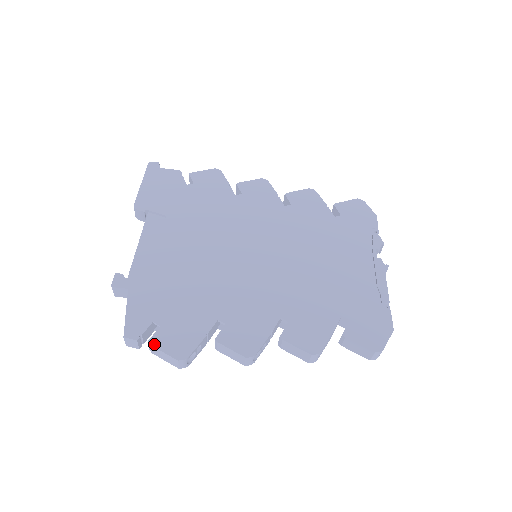
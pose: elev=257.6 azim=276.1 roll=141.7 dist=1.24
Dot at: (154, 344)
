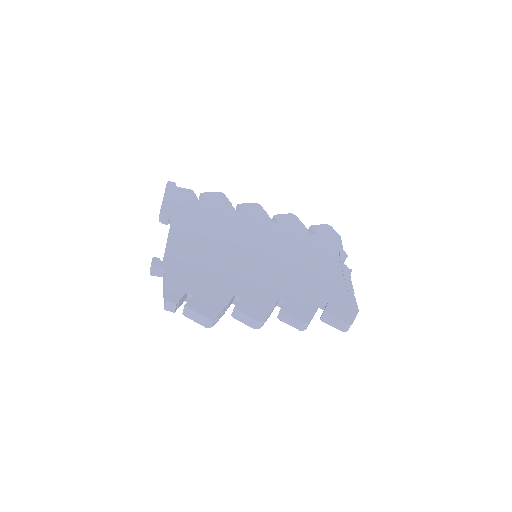
Dot at: (190, 307)
